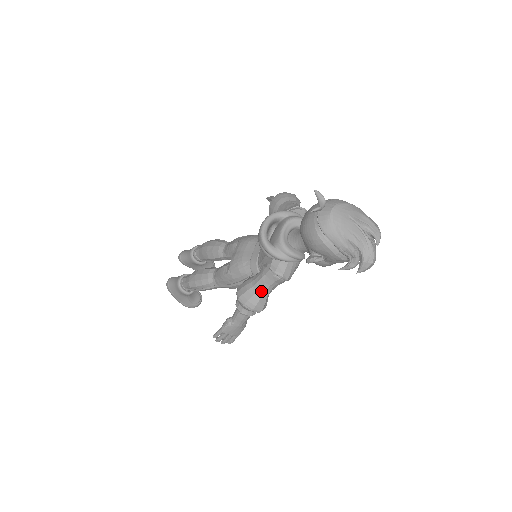
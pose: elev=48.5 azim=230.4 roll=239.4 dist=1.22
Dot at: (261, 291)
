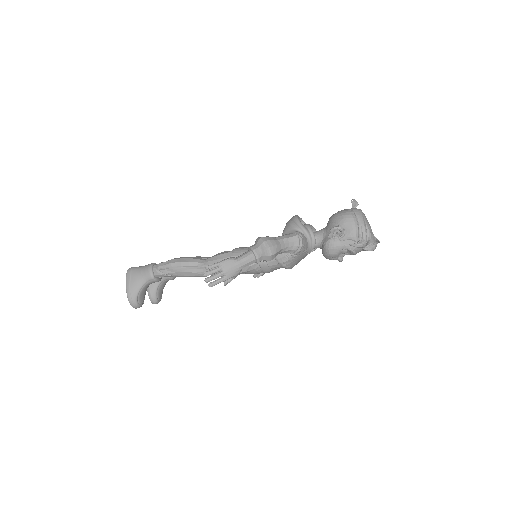
Dot at: (281, 241)
